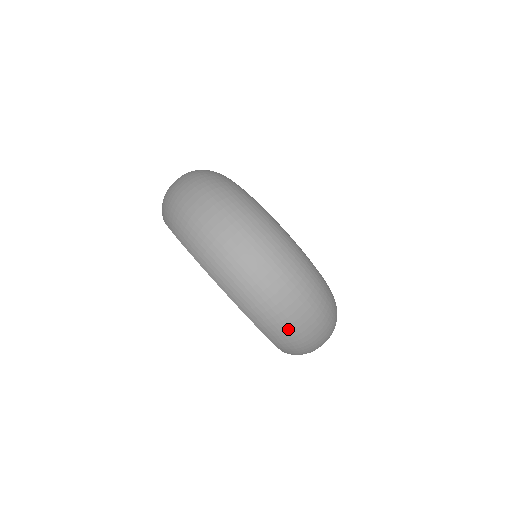
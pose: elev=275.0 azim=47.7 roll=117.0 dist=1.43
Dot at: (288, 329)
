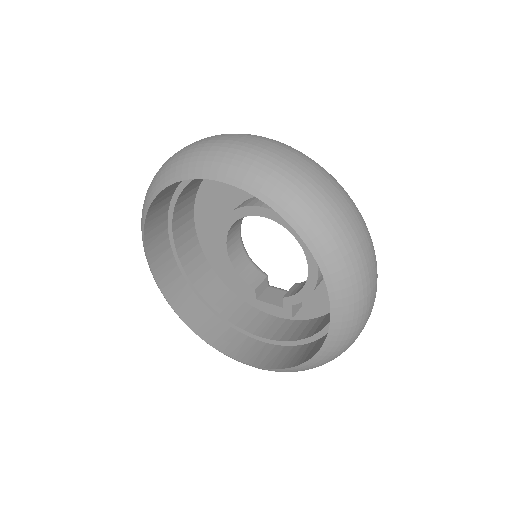
Dot at: (252, 156)
